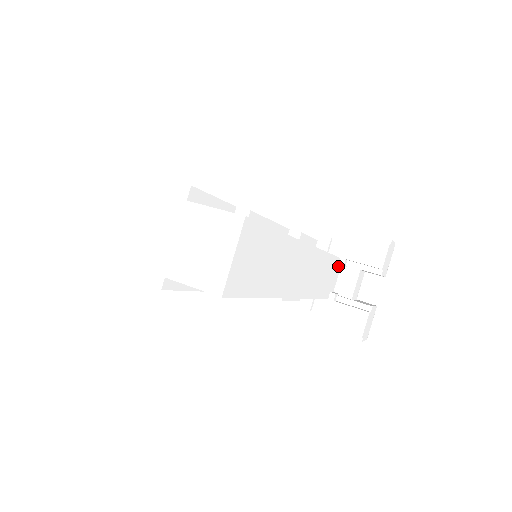
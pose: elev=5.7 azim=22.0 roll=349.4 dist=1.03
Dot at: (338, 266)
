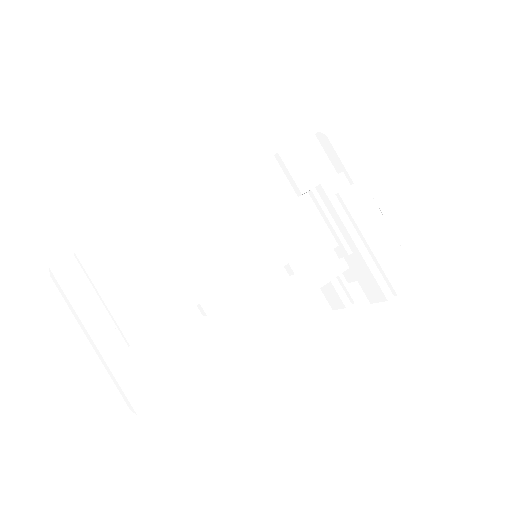
Dot at: occluded
